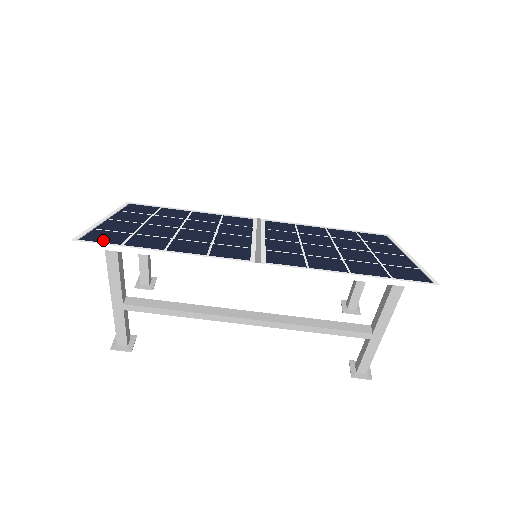
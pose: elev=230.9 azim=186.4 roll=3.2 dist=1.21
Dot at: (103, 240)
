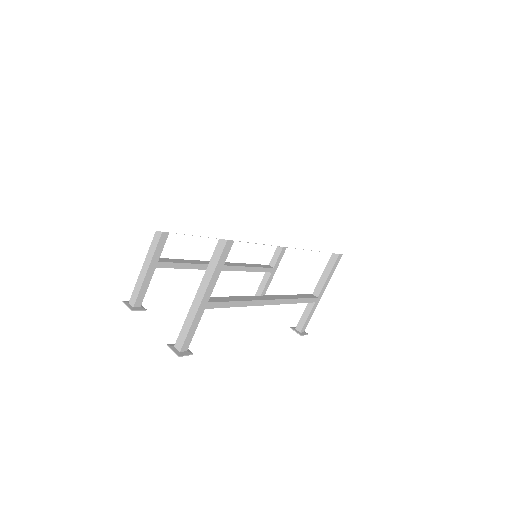
Dot at: occluded
